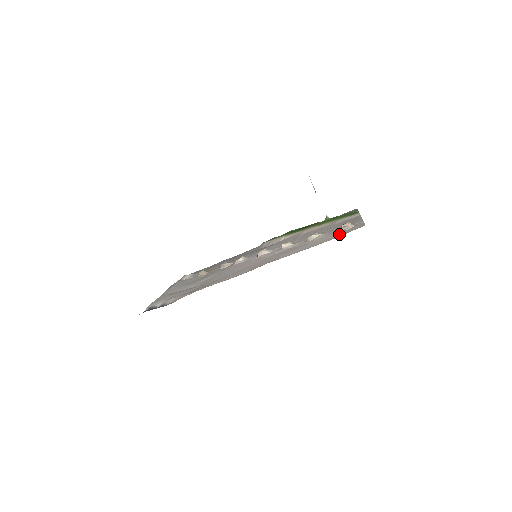
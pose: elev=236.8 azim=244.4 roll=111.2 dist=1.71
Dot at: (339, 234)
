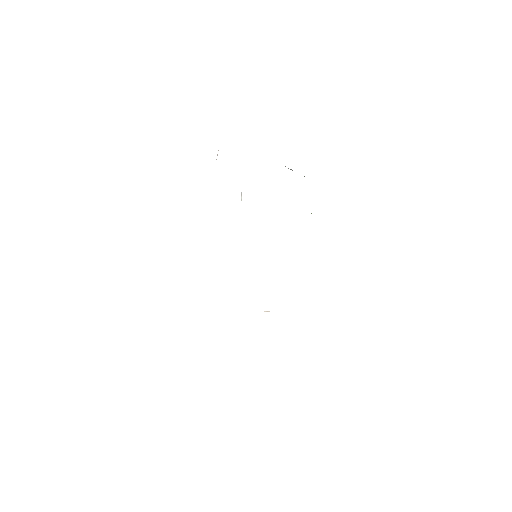
Dot at: occluded
